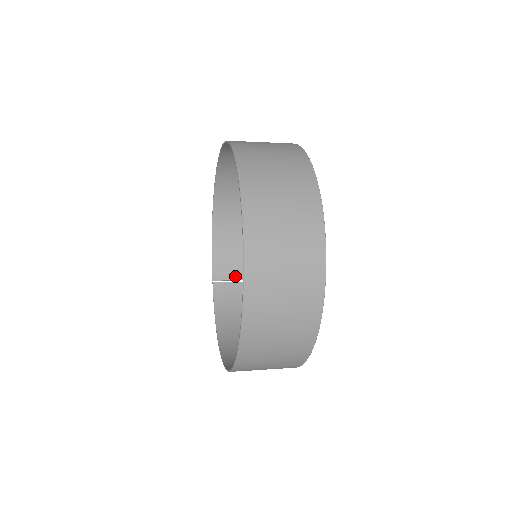
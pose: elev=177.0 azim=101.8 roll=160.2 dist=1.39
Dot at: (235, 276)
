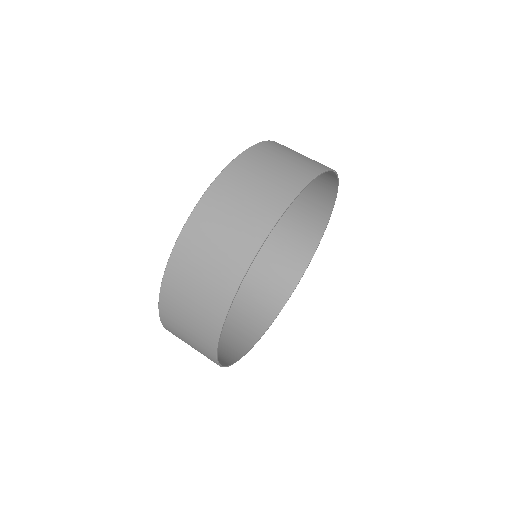
Dot at: occluded
